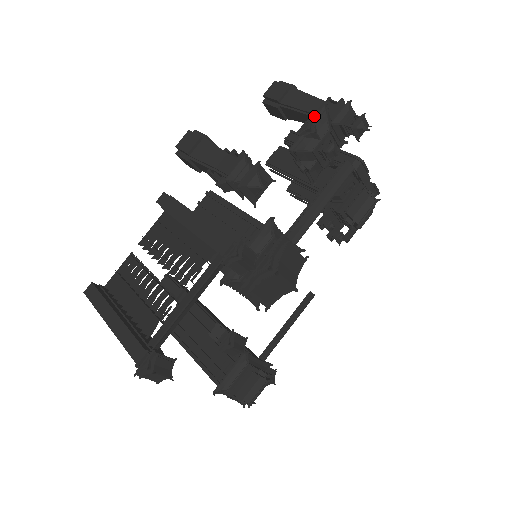
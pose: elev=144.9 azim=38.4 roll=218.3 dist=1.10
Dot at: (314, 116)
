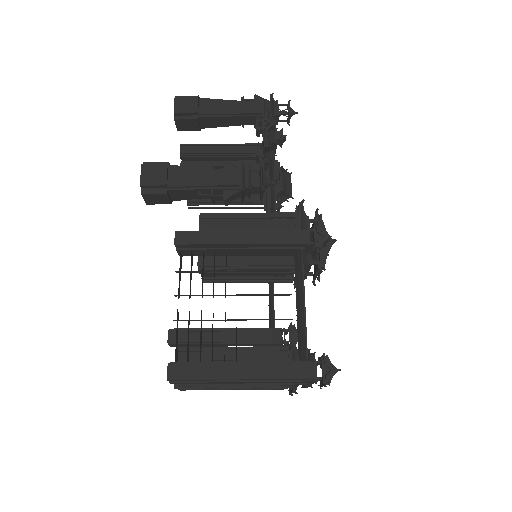
Dot at: (244, 115)
